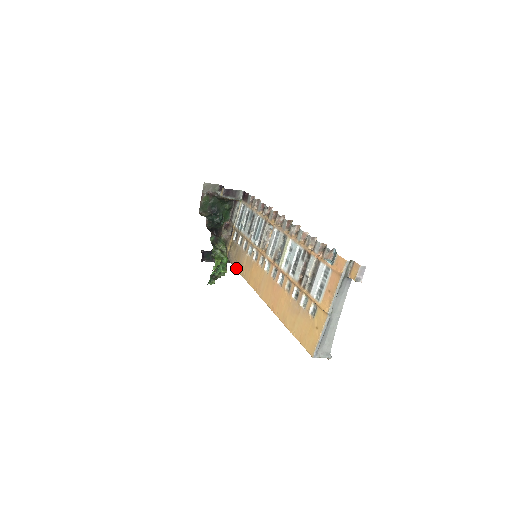
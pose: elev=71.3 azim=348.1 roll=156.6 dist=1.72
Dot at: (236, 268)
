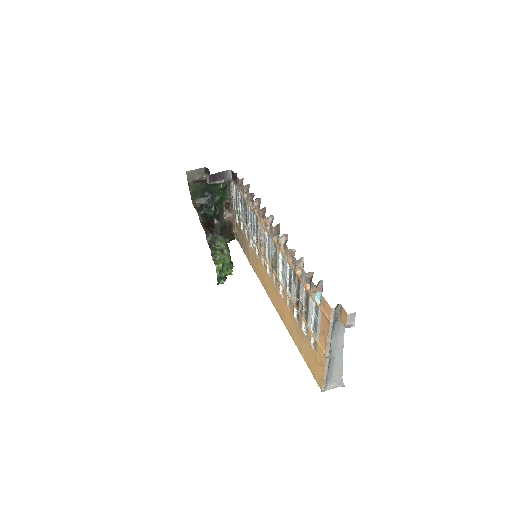
Dot at: (246, 256)
